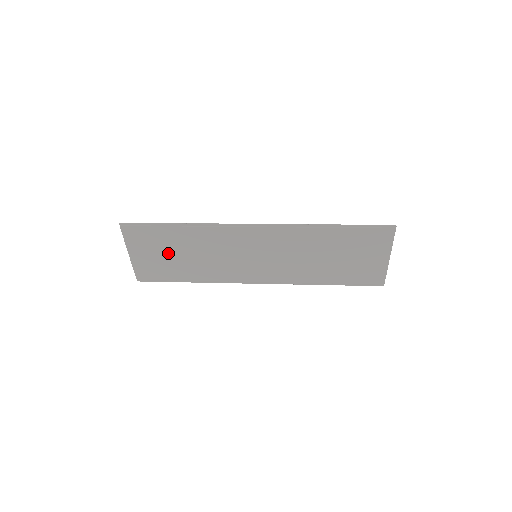
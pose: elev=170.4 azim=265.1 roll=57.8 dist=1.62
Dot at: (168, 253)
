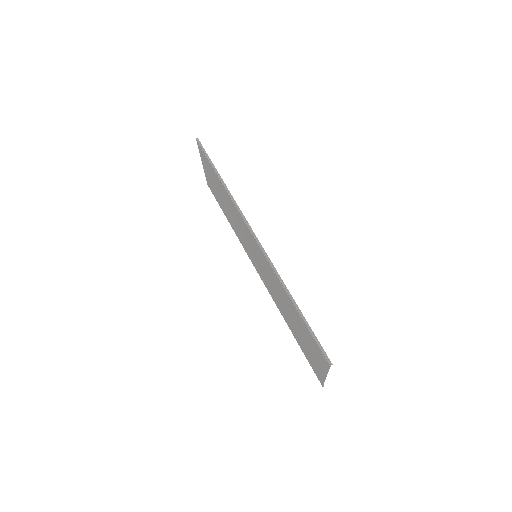
Dot at: (218, 189)
